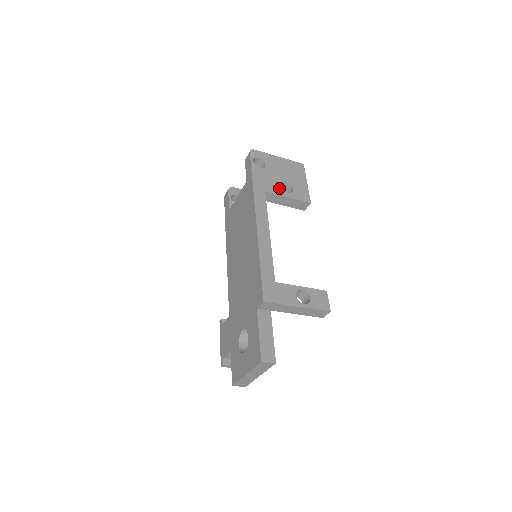
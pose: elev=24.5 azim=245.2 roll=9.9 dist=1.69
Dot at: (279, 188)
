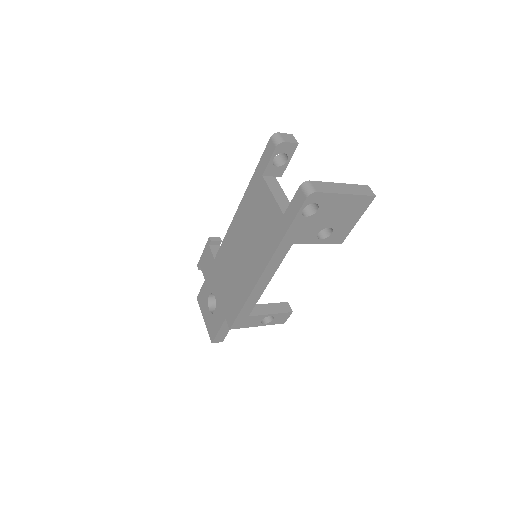
Dot at: (314, 236)
